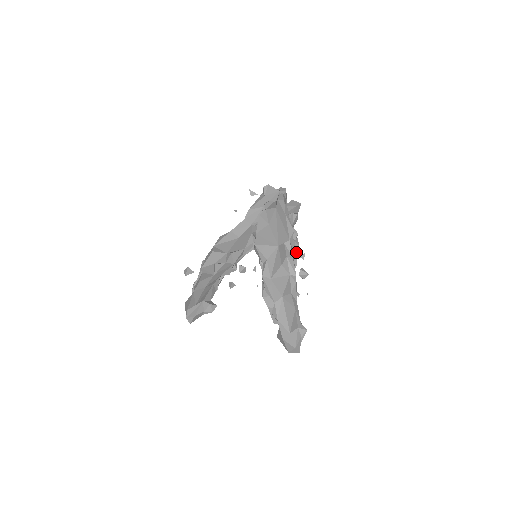
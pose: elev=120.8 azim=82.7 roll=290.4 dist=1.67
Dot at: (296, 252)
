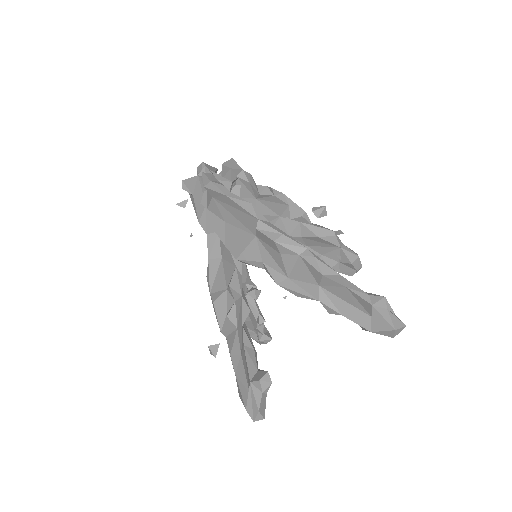
Dot at: (288, 202)
